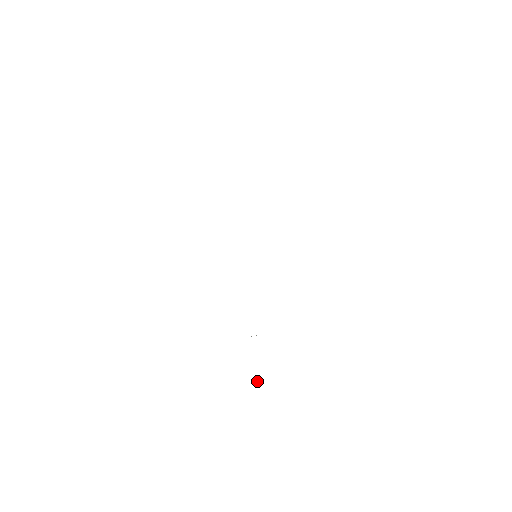
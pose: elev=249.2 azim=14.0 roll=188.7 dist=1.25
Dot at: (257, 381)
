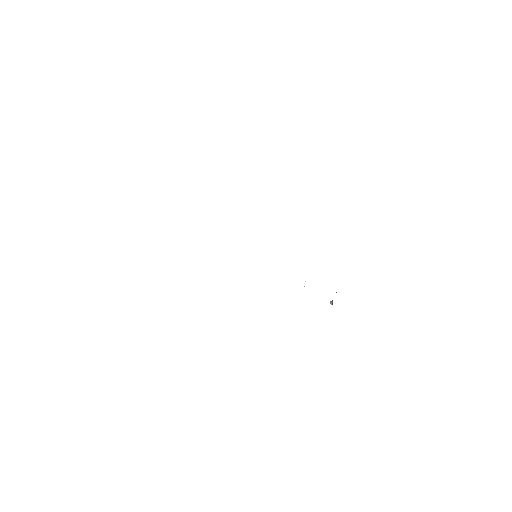
Dot at: (331, 302)
